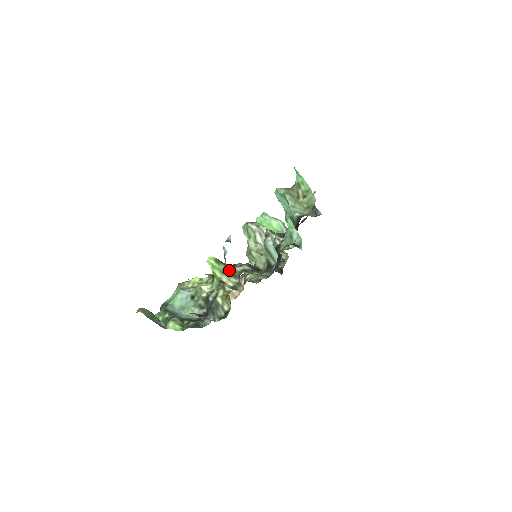
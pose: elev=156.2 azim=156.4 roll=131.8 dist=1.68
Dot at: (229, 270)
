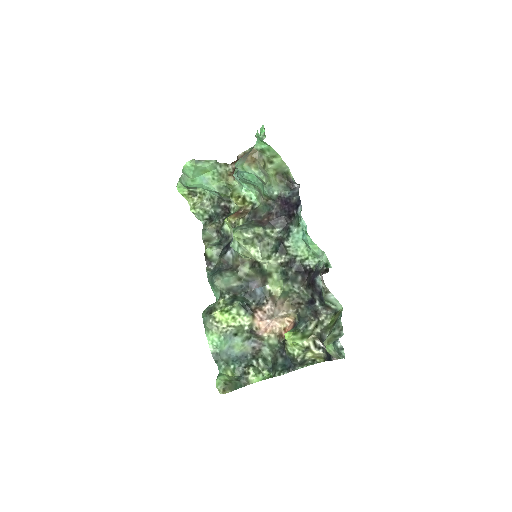
Dot at: (305, 334)
